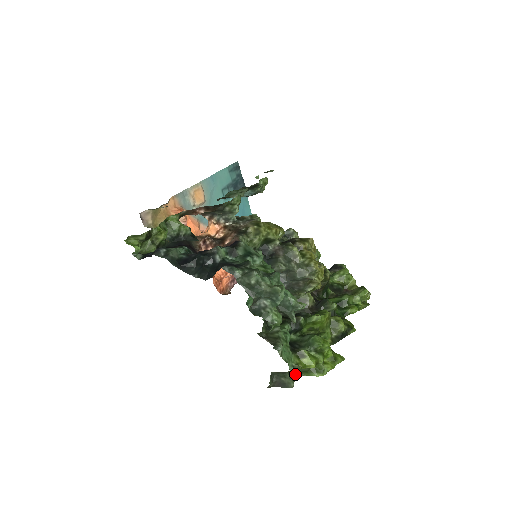
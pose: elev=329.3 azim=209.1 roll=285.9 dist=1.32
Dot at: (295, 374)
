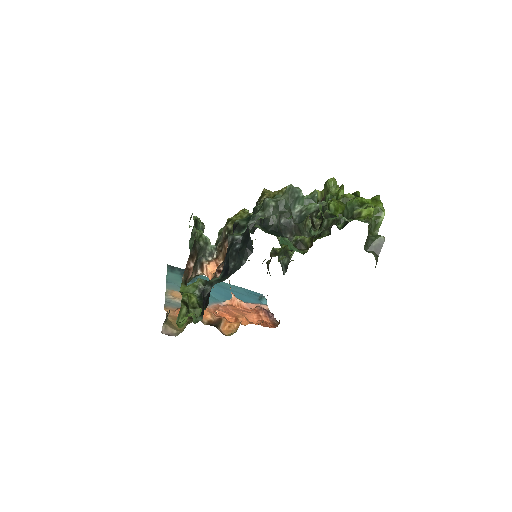
Dot at: occluded
